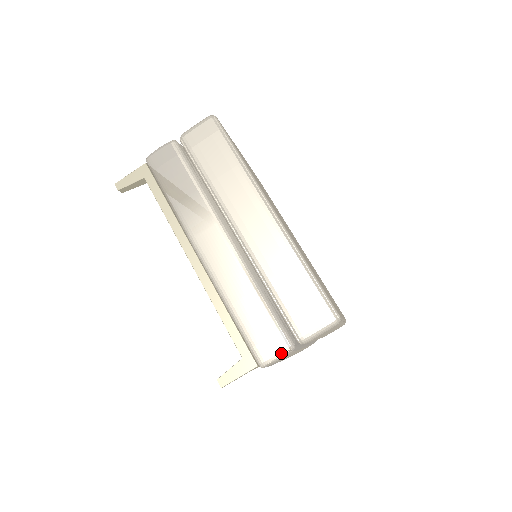
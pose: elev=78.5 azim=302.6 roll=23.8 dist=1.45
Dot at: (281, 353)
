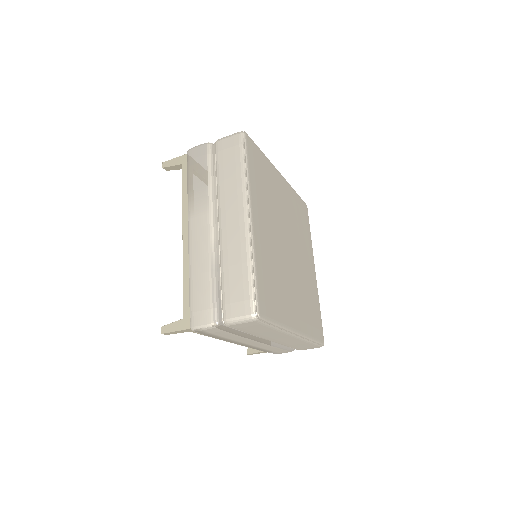
Dot at: (207, 325)
